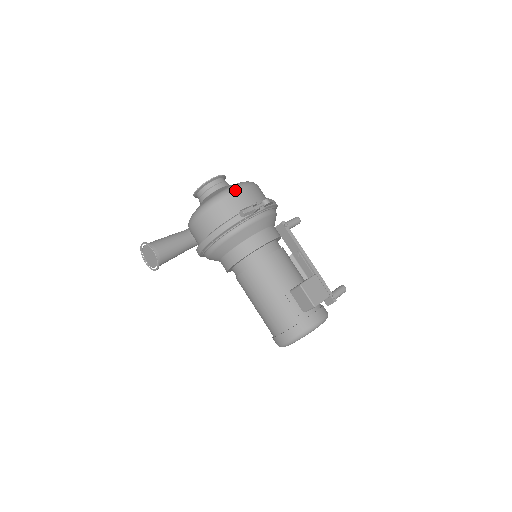
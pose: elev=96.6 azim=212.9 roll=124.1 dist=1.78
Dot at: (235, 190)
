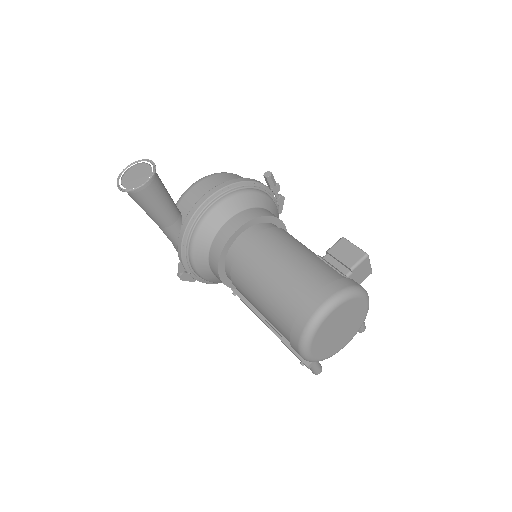
Dot at: occluded
